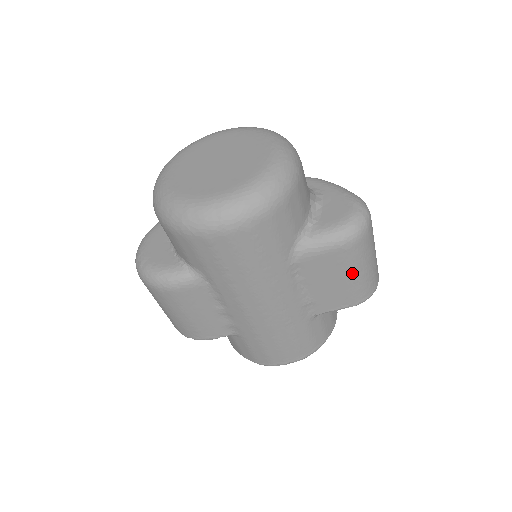
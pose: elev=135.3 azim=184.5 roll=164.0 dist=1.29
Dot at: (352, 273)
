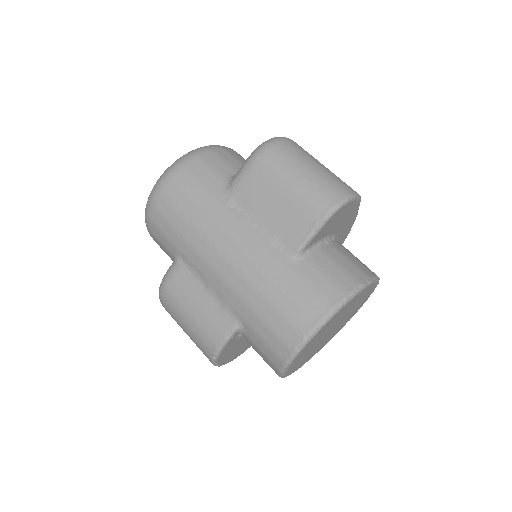
Dot at: (287, 182)
